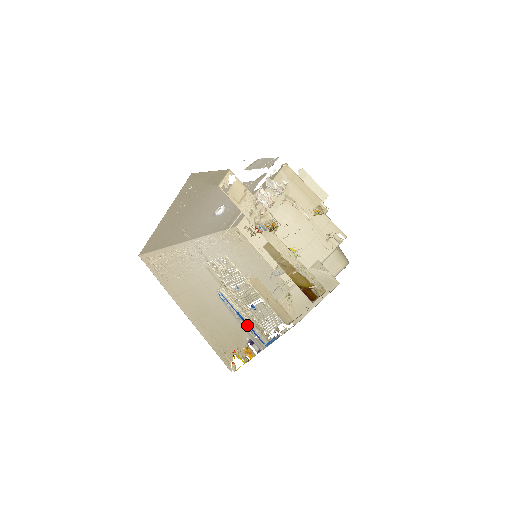
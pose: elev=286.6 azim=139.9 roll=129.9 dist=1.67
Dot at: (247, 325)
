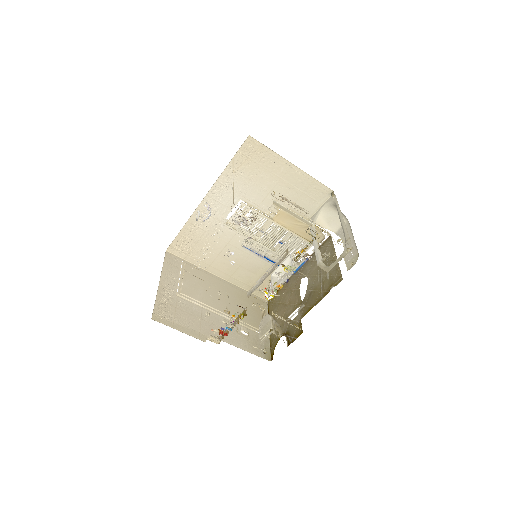
Dot at: occluded
